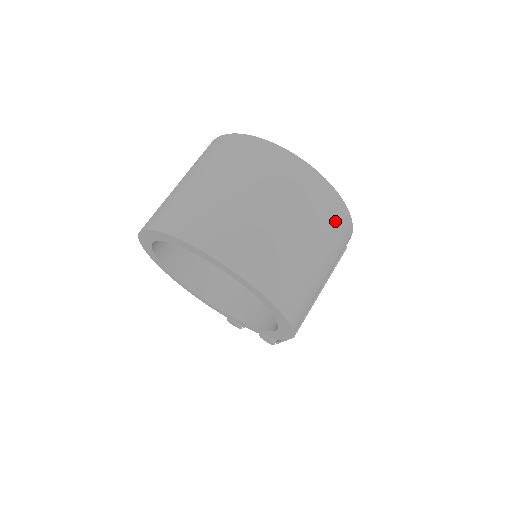
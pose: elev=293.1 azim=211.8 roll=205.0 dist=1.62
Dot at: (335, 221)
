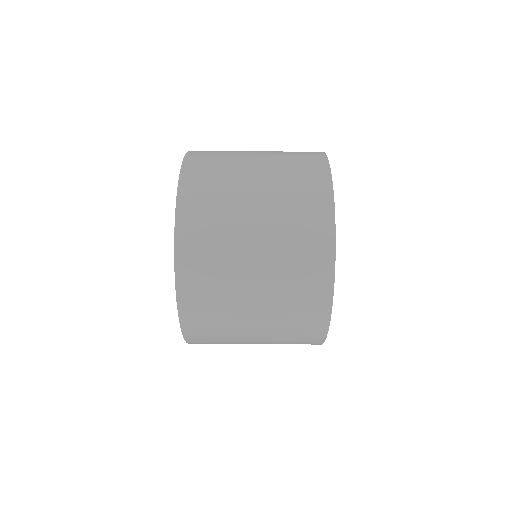
Dot at: (301, 340)
